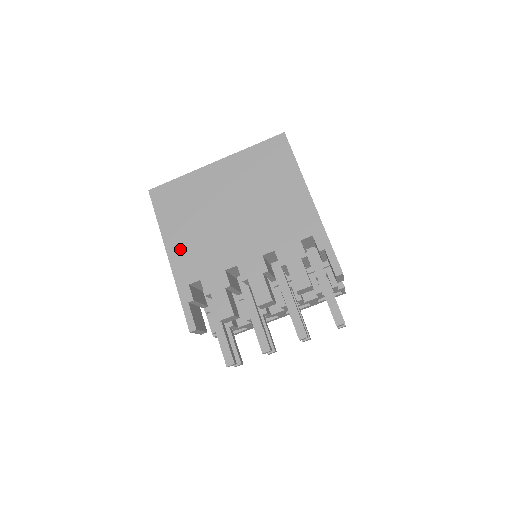
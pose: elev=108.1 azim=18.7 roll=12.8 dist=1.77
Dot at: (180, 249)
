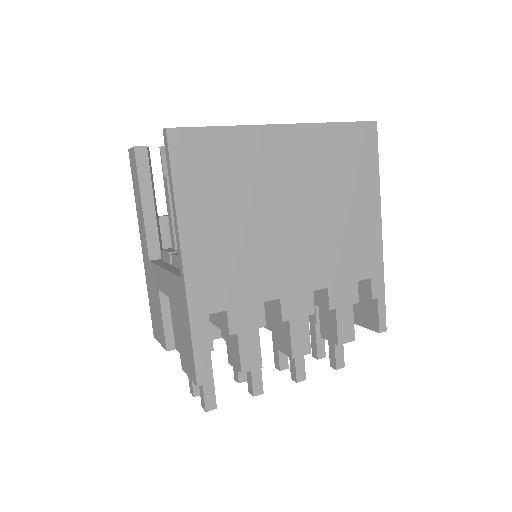
Dot at: (205, 254)
